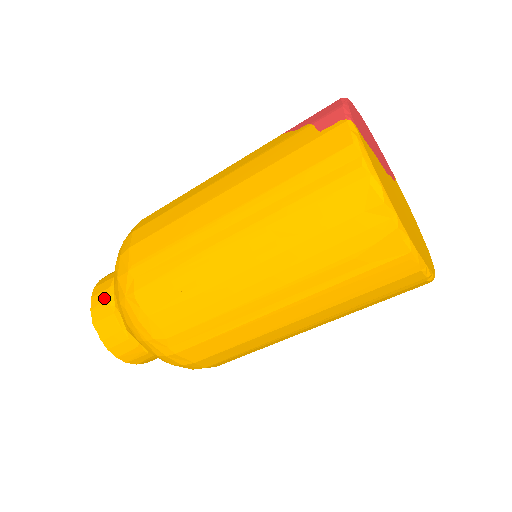
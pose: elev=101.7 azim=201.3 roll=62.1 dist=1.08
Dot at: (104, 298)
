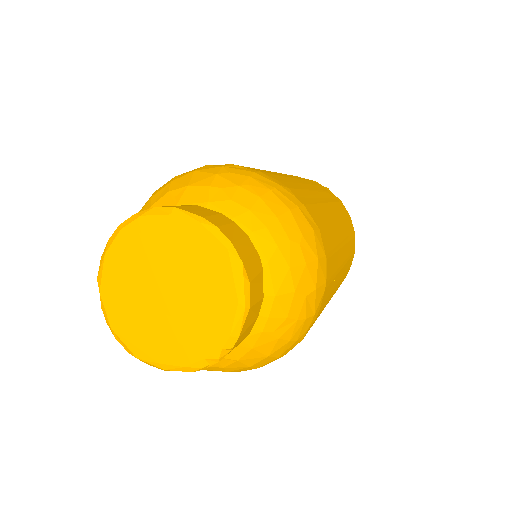
Dot at: occluded
